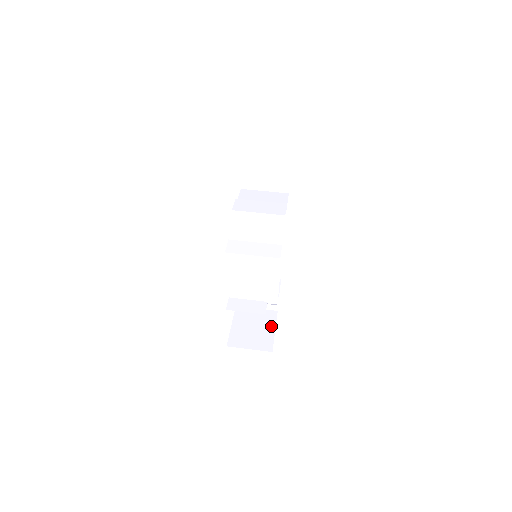
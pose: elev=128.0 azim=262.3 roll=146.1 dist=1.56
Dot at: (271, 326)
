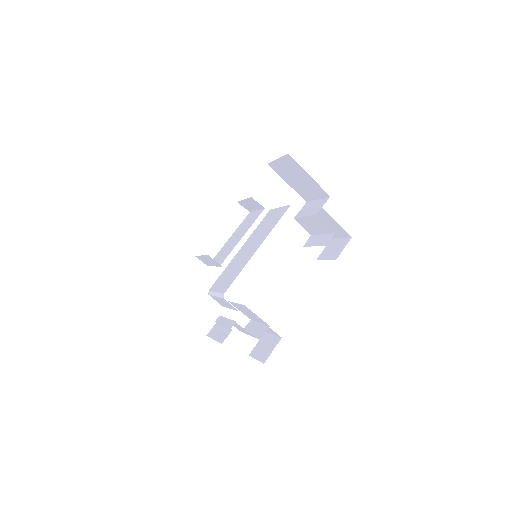
Dot at: occluded
